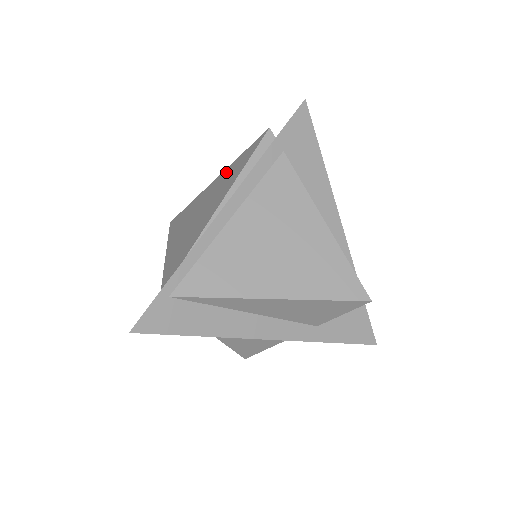
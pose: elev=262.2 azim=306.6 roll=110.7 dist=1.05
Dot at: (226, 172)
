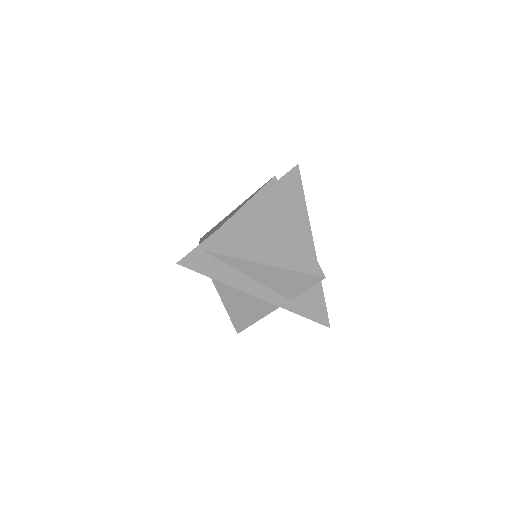
Dot at: occluded
